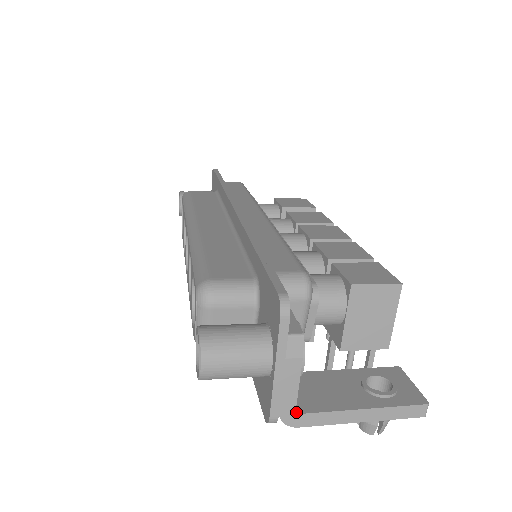
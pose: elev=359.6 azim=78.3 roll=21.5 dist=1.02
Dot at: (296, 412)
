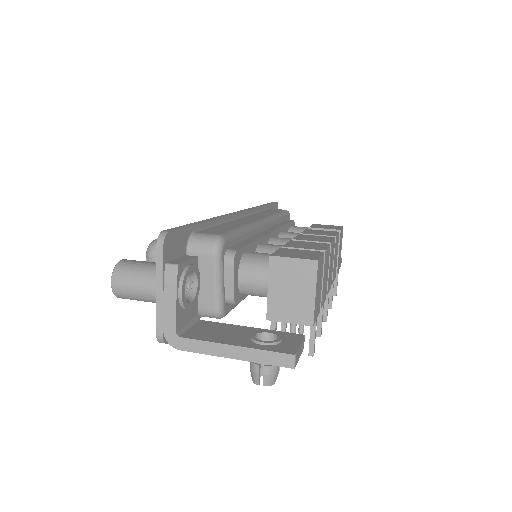
Dot at: (177, 334)
